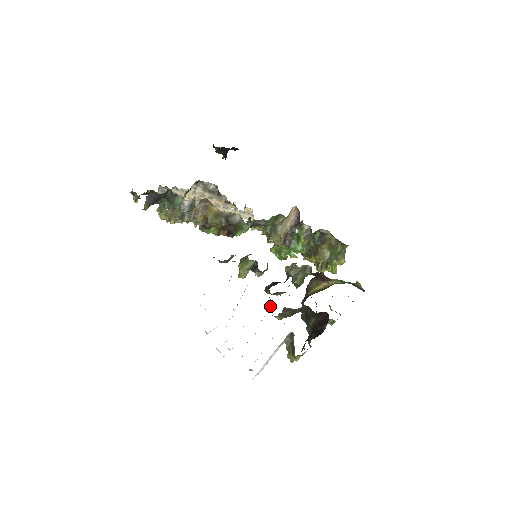
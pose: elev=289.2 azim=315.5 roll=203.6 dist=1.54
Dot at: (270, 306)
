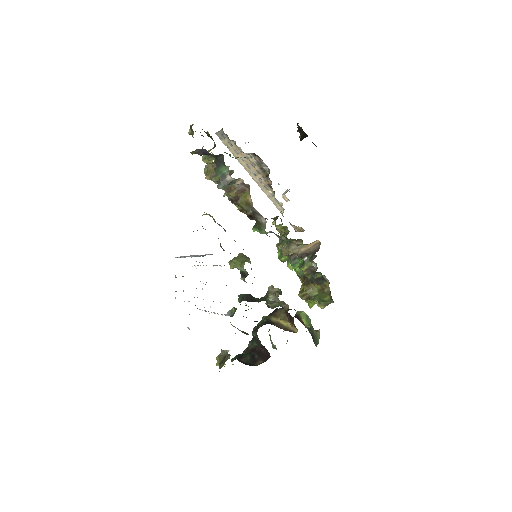
Dot at: (232, 315)
